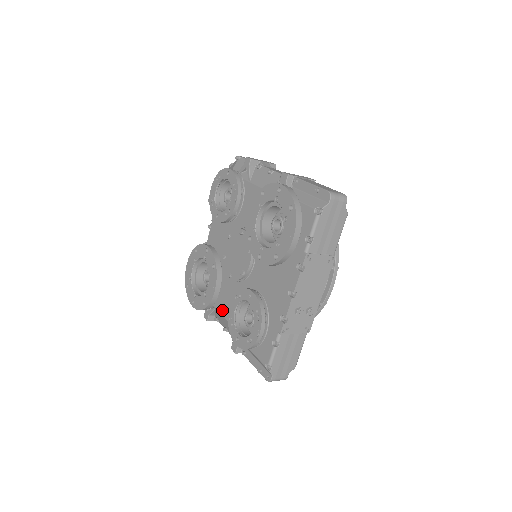
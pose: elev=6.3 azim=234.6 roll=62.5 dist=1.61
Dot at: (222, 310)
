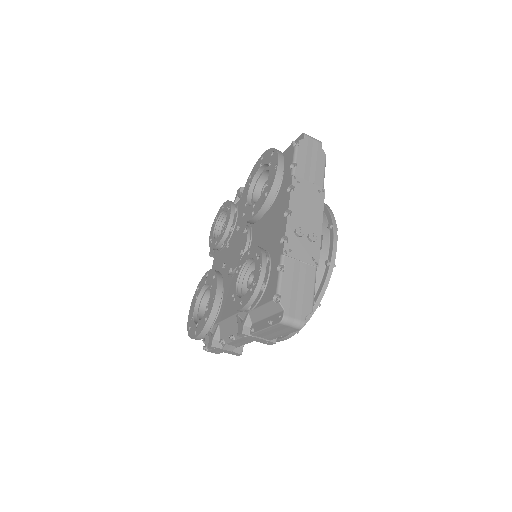
Dot at: (226, 314)
